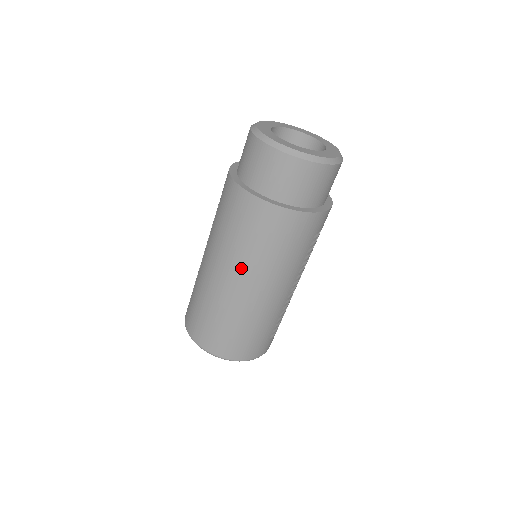
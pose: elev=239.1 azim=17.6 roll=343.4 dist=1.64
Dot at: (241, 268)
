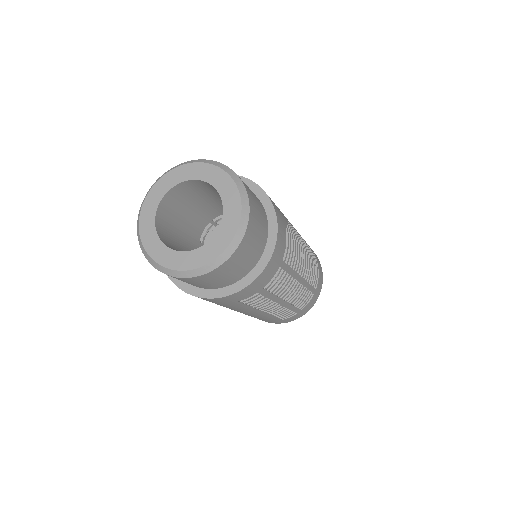
Dot at: occluded
